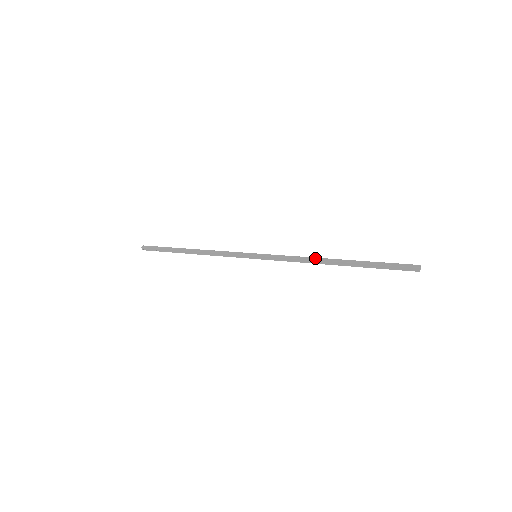
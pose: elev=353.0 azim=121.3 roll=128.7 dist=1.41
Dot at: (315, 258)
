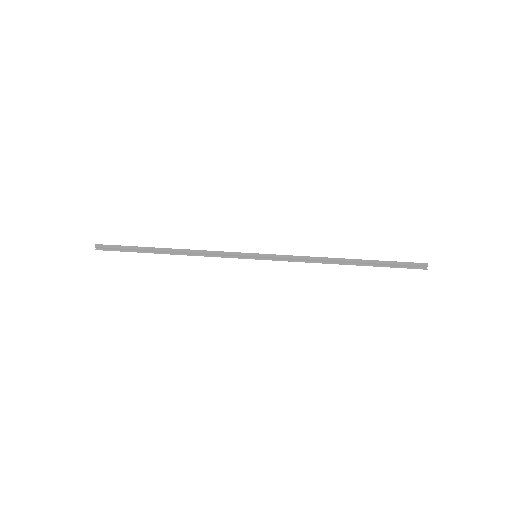
Dot at: (325, 258)
